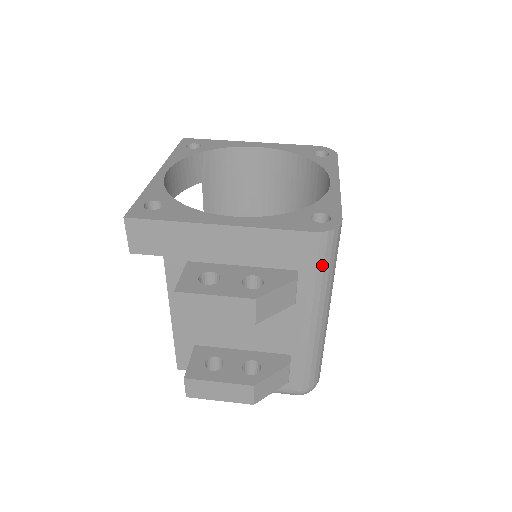
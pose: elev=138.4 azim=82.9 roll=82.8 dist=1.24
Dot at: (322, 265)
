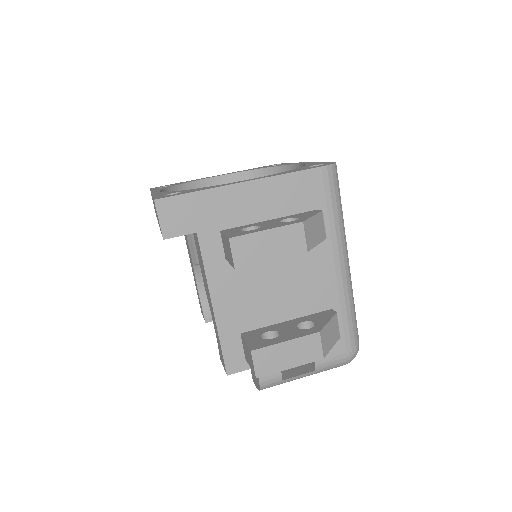
Dot at: (335, 199)
